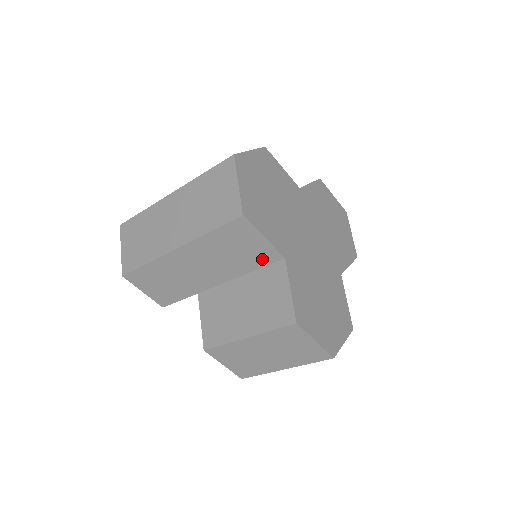
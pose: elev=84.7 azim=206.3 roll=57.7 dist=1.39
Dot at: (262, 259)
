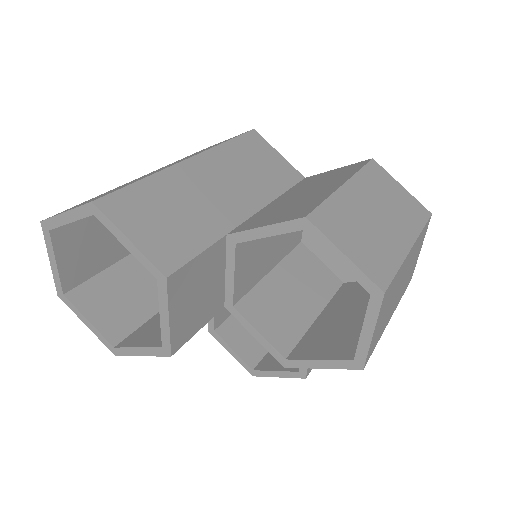
Dot at: (286, 178)
